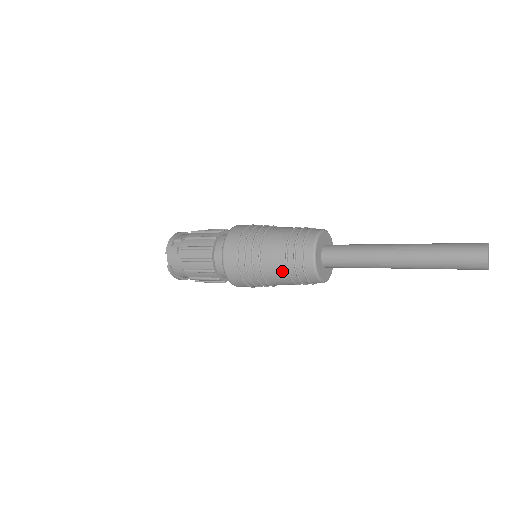
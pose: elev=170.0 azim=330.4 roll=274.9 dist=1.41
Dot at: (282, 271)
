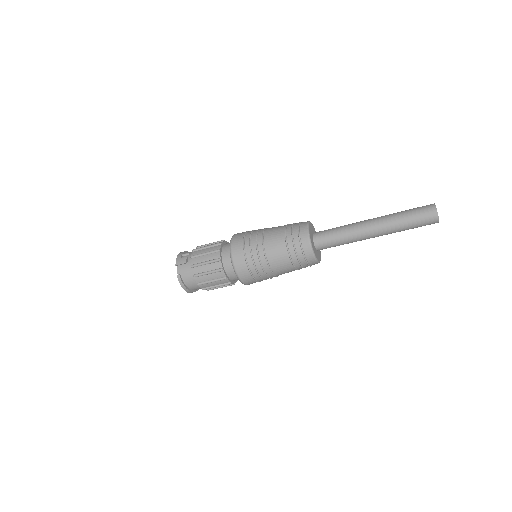
Dot at: (283, 253)
